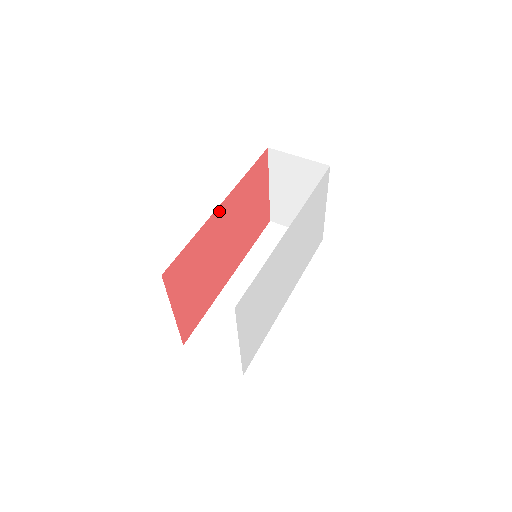
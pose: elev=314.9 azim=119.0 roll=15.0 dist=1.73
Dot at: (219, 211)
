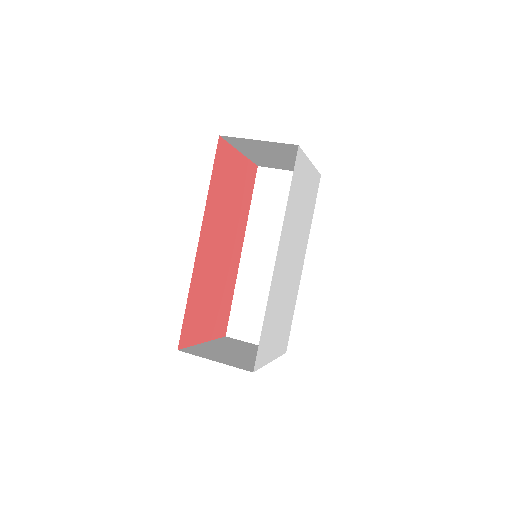
Dot at: (200, 249)
